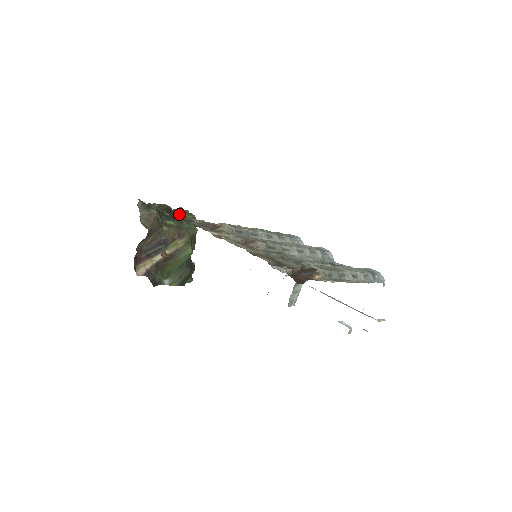
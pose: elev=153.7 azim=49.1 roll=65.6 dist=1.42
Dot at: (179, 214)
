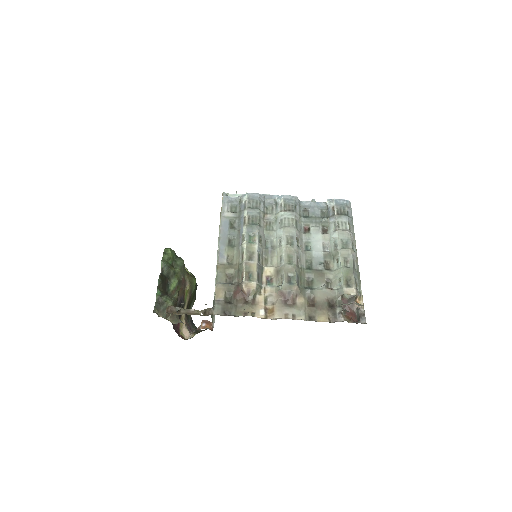
Dot at: (167, 269)
